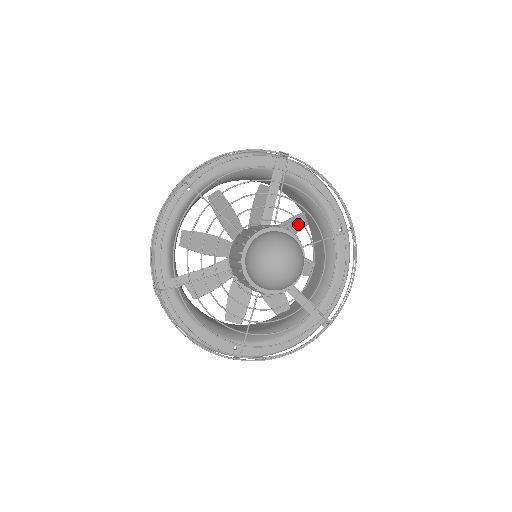
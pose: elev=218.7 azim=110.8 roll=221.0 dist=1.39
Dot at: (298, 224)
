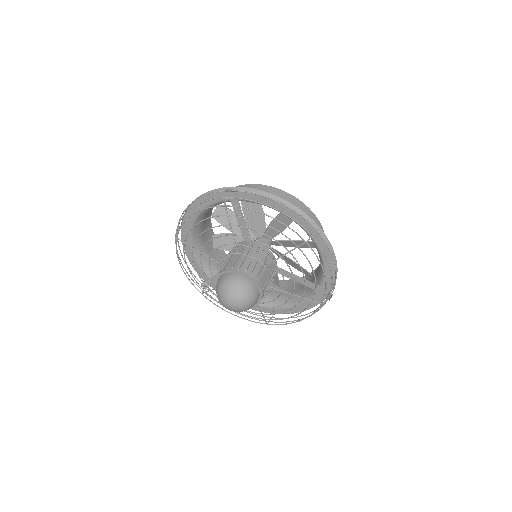
Dot at: occluded
